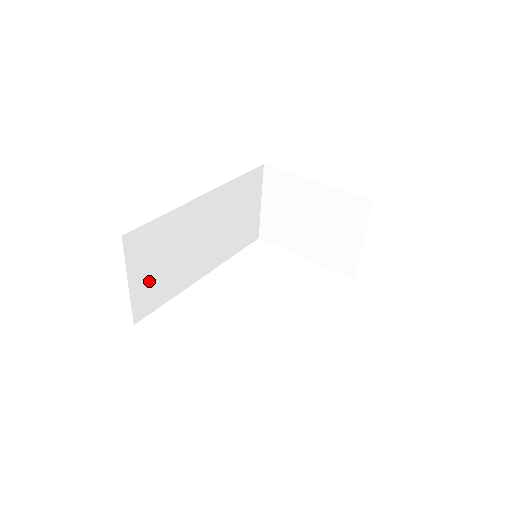
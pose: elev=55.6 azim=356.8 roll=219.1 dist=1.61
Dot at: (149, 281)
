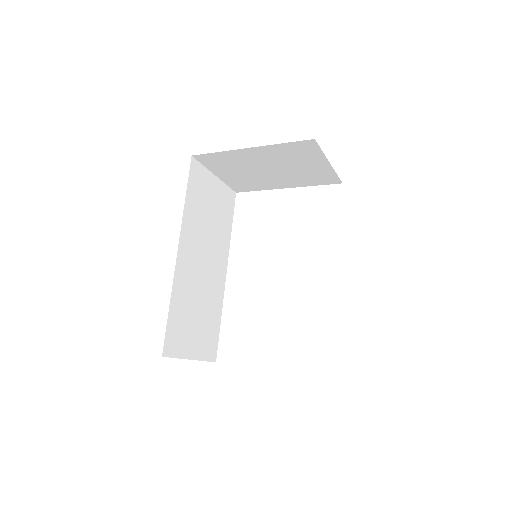
Dot at: (200, 337)
